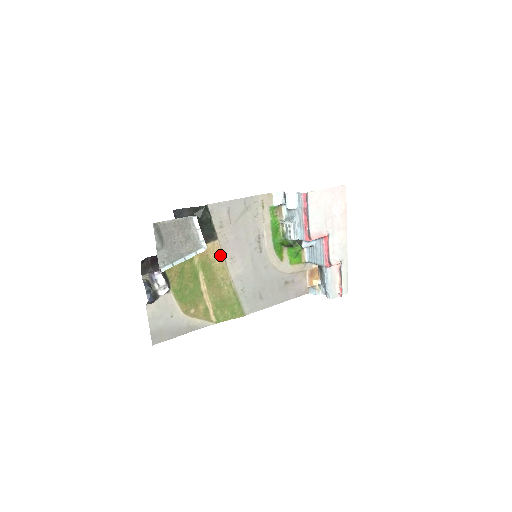
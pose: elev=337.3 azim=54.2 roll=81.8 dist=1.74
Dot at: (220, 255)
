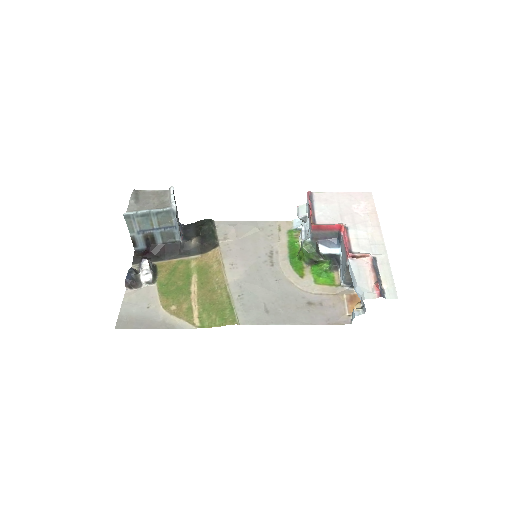
Dot at: (219, 260)
